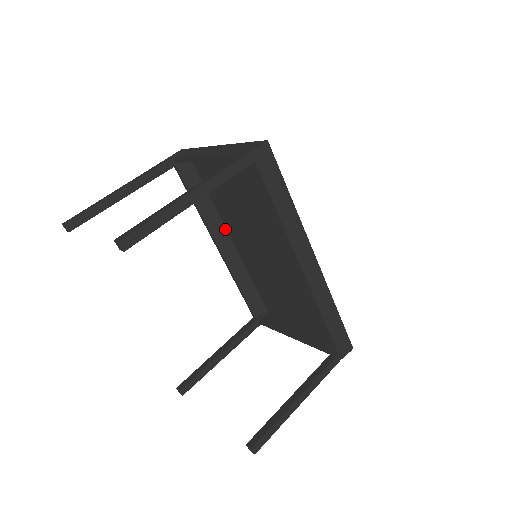
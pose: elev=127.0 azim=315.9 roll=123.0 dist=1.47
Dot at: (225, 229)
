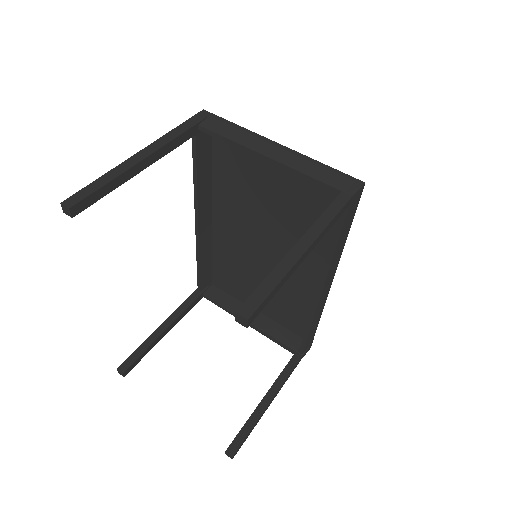
Dot at: (211, 205)
